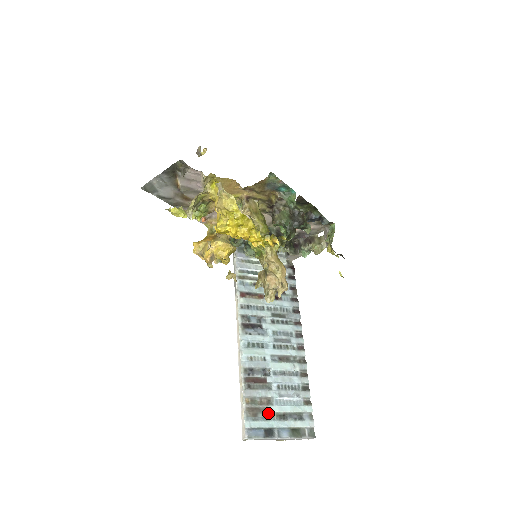
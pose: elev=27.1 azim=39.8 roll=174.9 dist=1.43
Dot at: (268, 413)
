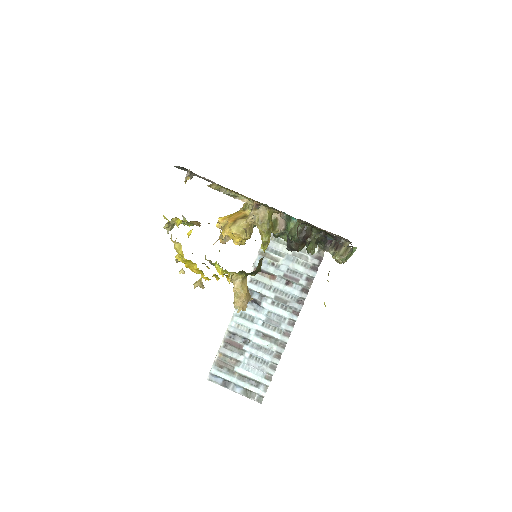
Dot at: (232, 370)
